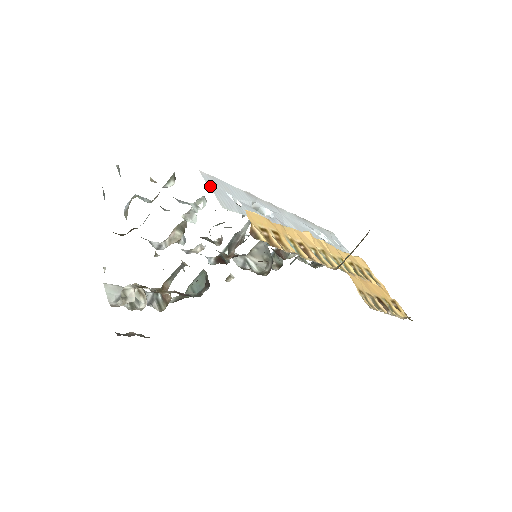
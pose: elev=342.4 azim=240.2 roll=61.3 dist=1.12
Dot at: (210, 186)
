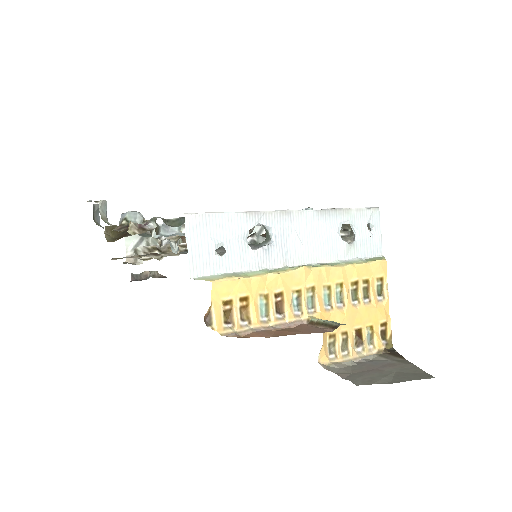
Dot at: (189, 242)
